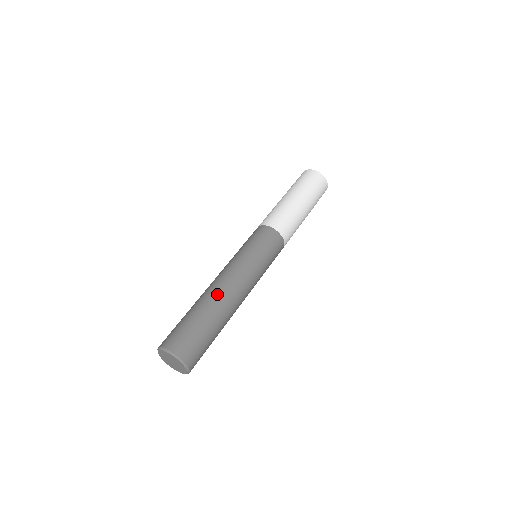
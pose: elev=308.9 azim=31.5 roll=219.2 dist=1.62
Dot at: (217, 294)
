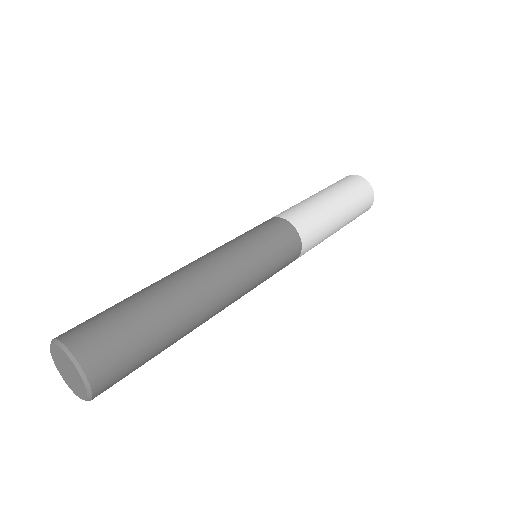
Dot at: (188, 291)
